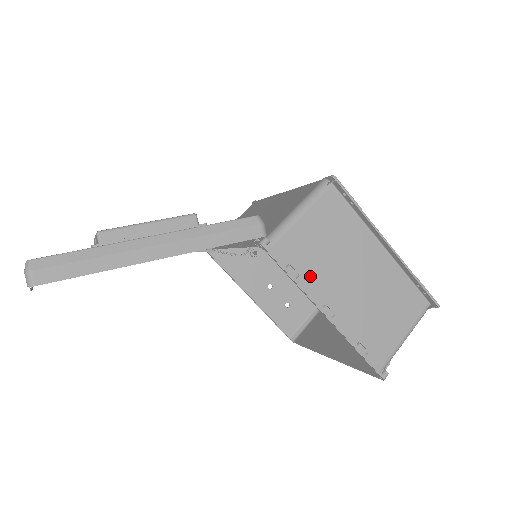
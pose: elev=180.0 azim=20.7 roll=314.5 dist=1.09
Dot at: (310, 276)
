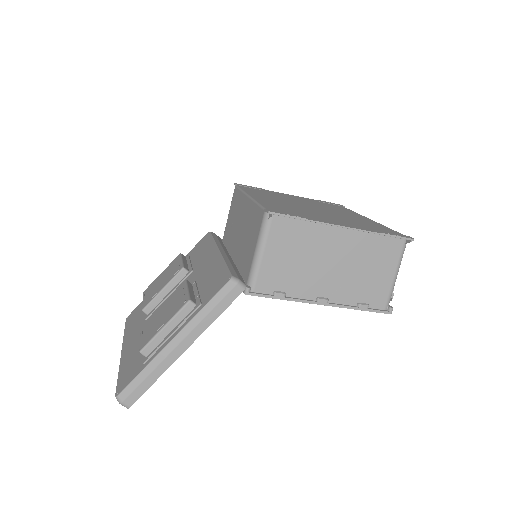
Dot at: (295, 287)
